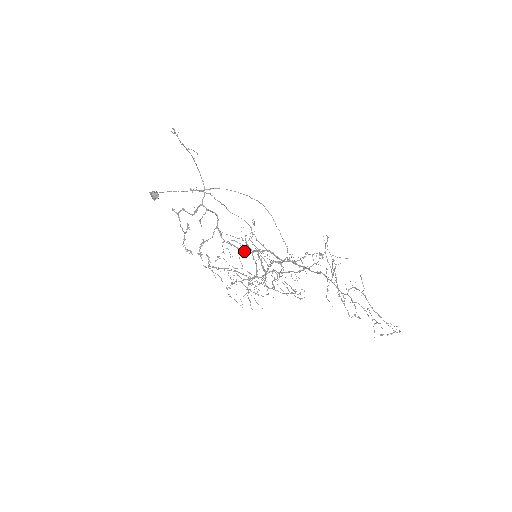
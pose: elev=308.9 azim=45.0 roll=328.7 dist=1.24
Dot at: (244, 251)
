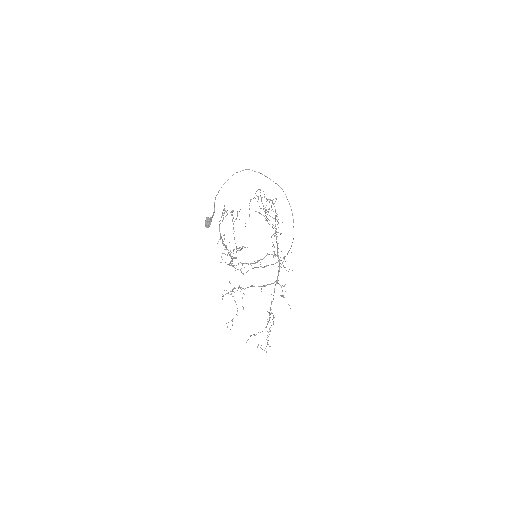
Dot at: occluded
